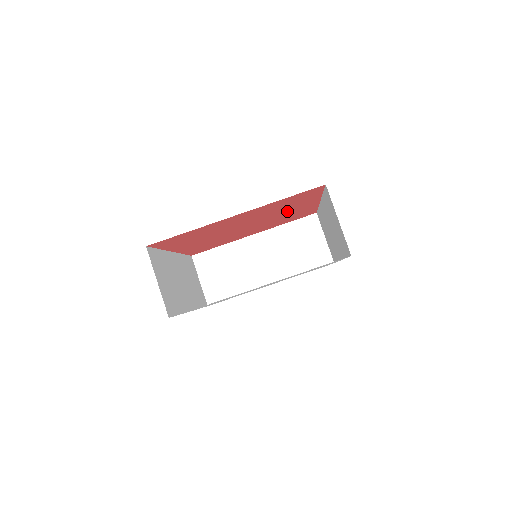
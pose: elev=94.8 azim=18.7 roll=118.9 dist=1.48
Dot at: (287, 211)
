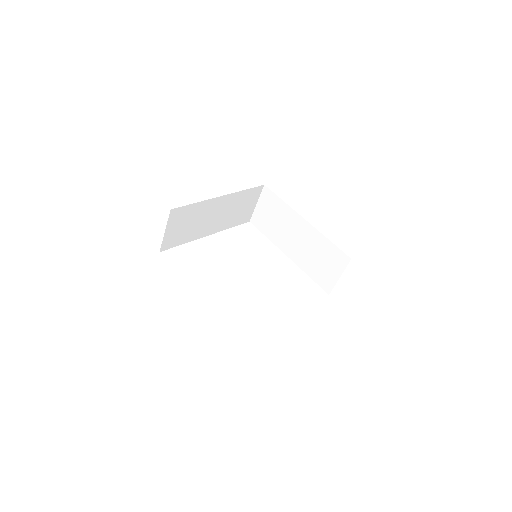
Dot at: occluded
